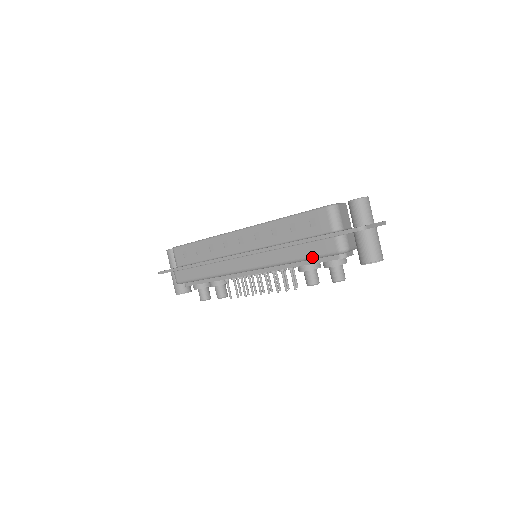
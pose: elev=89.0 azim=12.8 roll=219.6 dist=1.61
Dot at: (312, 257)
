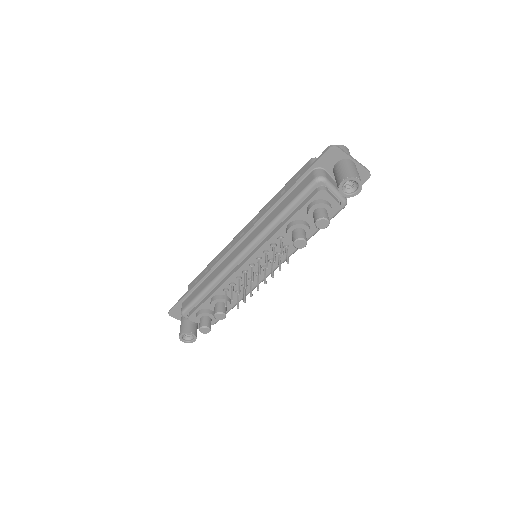
Dot at: (294, 200)
